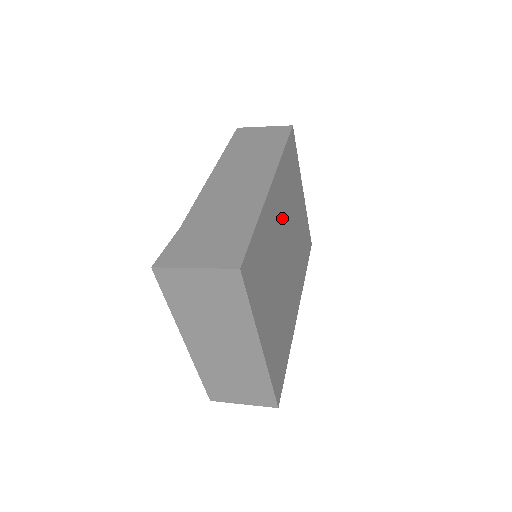
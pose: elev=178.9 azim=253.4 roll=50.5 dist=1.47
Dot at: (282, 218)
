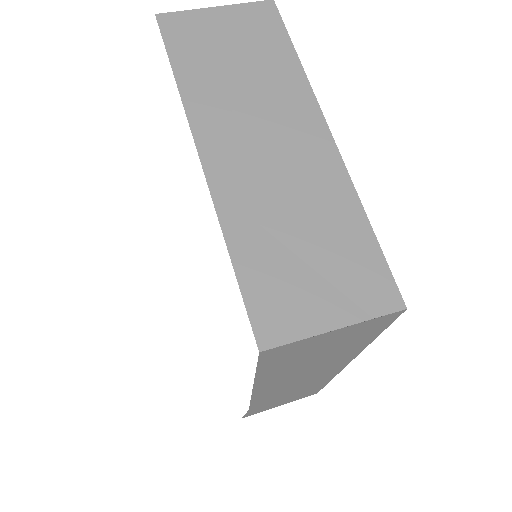
Dot at: occluded
